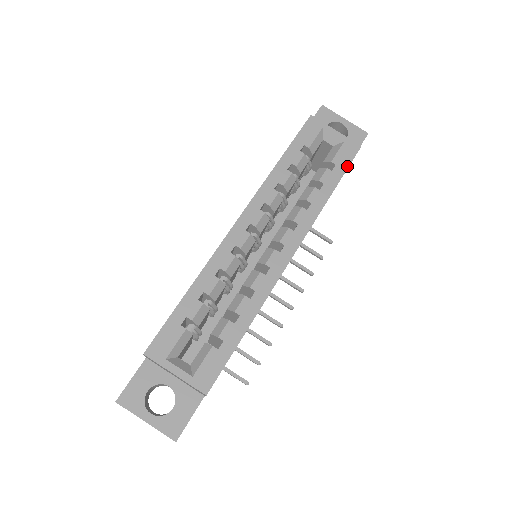
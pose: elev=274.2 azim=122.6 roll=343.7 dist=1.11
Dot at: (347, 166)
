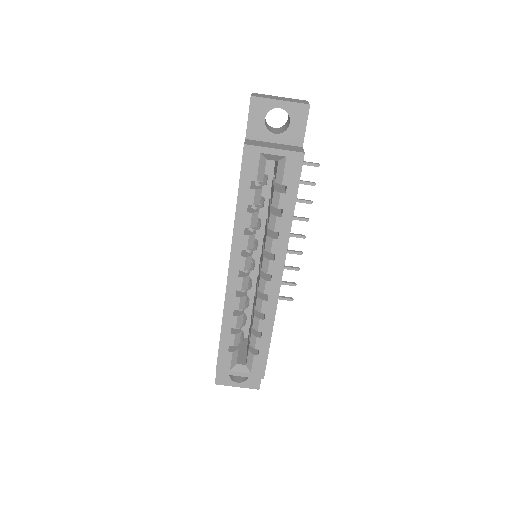
Dot at: (298, 182)
